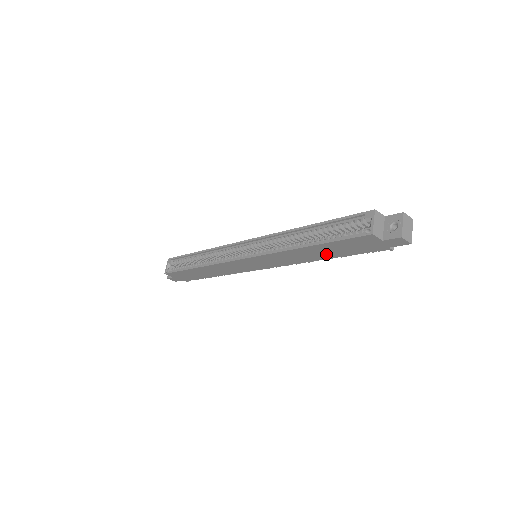
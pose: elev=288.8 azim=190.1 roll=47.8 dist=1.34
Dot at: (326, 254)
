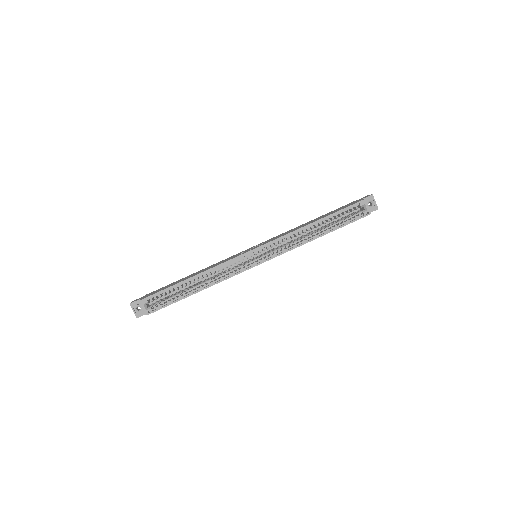
Dot at: occluded
